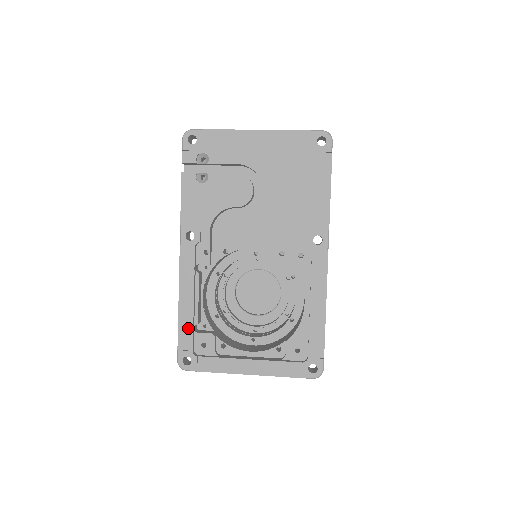
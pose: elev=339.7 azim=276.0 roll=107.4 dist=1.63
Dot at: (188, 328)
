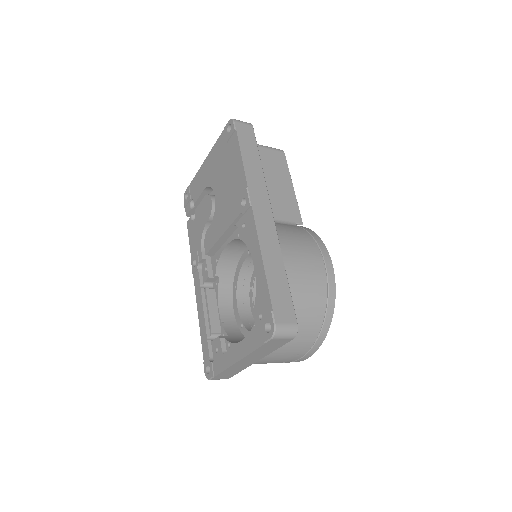
Dot at: (205, 339)
